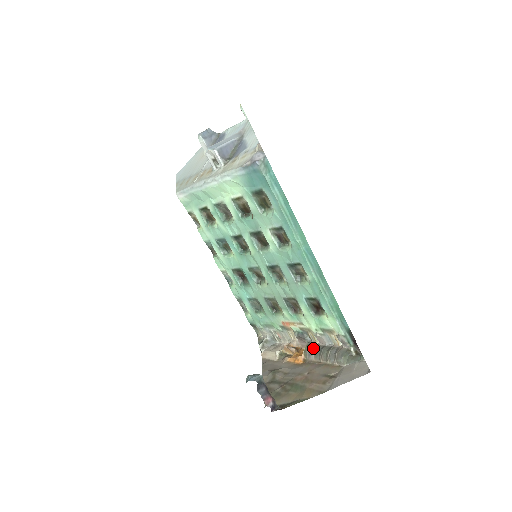
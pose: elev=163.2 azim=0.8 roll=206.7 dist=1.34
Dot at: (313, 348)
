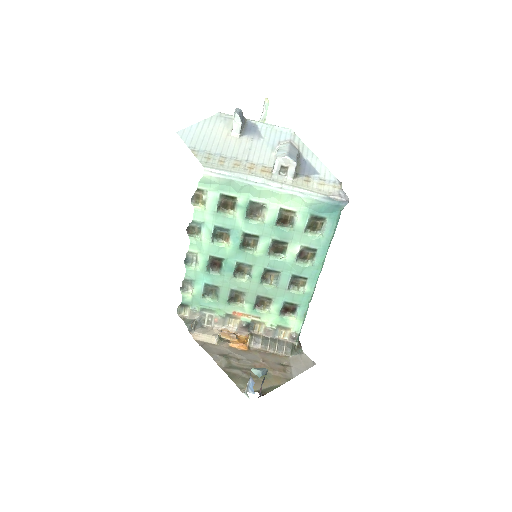
Dot at: (258, 338)
